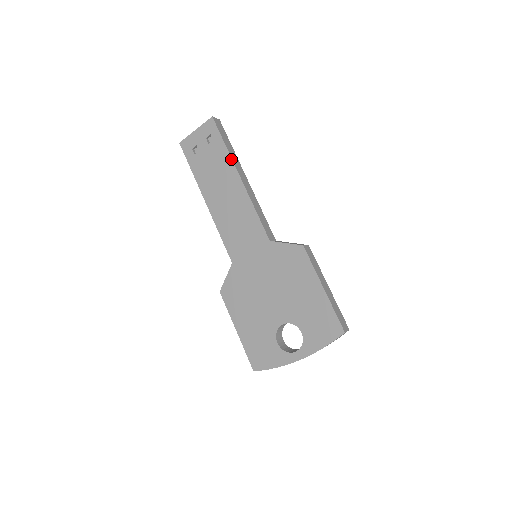
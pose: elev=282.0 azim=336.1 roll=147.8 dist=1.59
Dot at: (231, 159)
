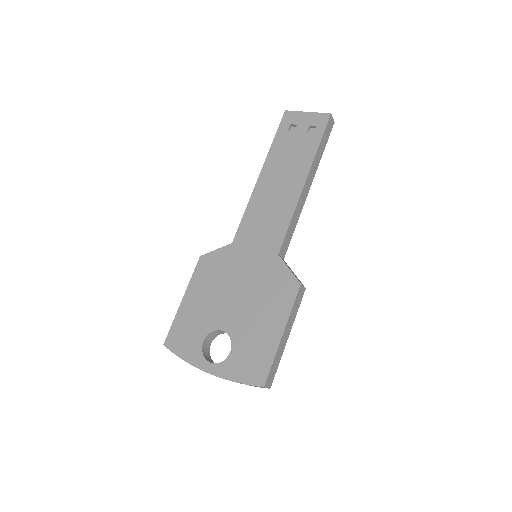
Dot at: (313, 161)
